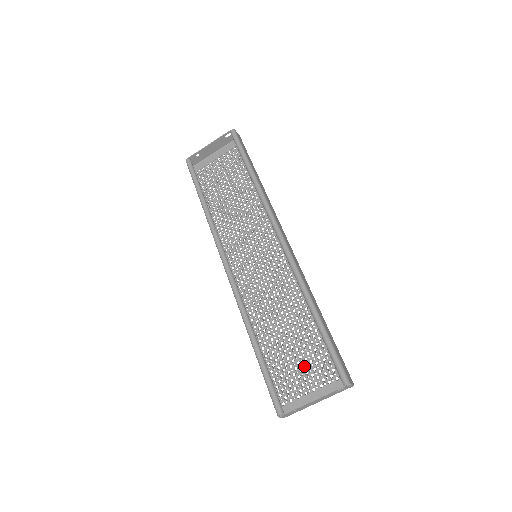
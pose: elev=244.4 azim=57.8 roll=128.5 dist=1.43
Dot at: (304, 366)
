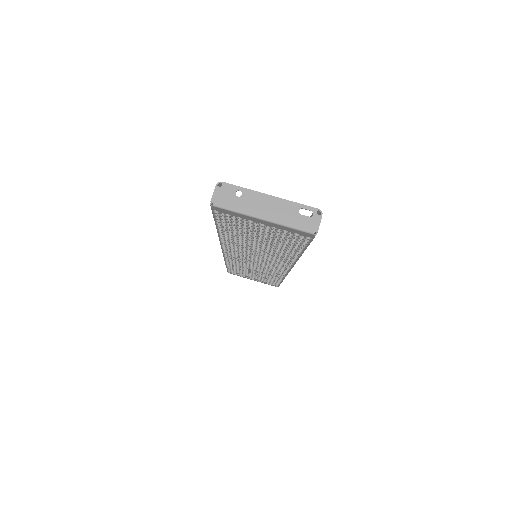
Dot at: (262, 231)
